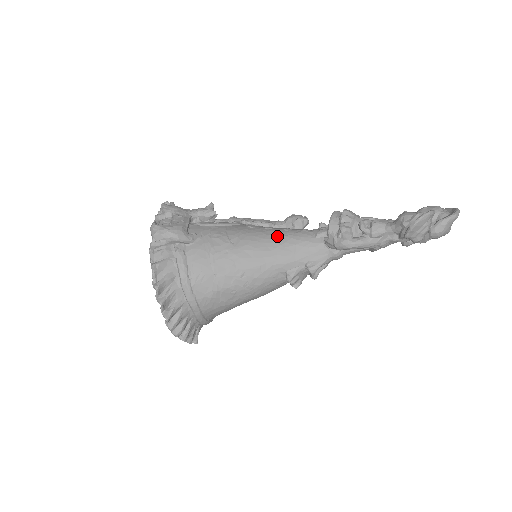
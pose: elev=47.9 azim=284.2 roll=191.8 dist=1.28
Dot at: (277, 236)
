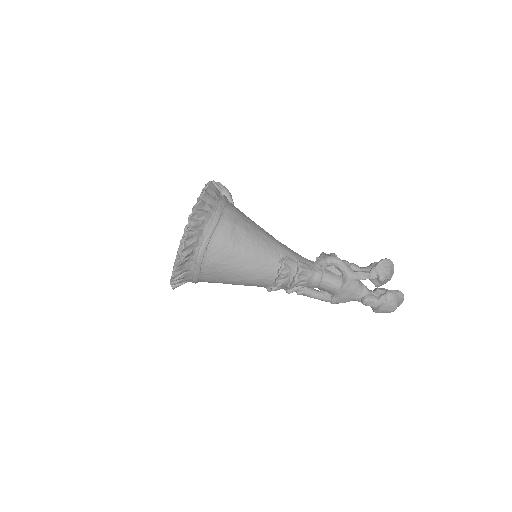
Dot at: occluded
